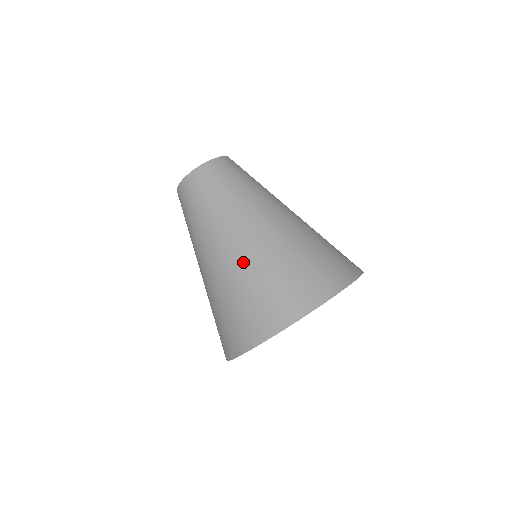
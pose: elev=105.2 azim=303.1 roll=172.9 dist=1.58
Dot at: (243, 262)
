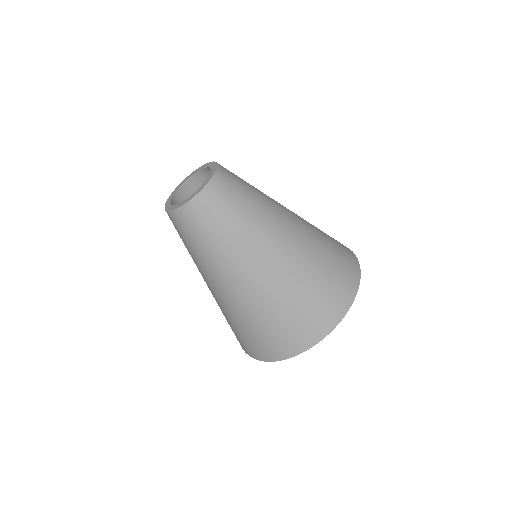
Dot at: (302, 255)
